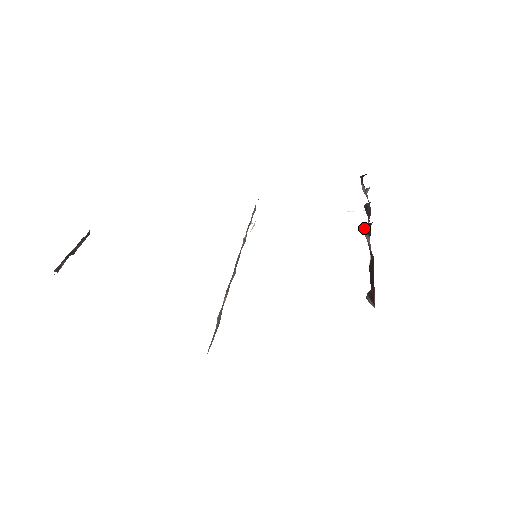
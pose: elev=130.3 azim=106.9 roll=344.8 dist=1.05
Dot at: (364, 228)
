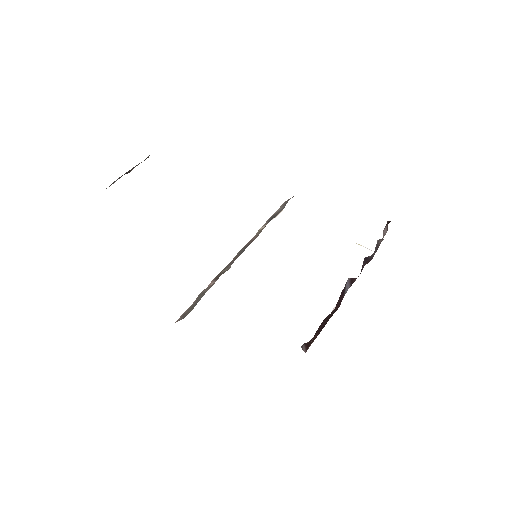
Dot at: (350, 278)
